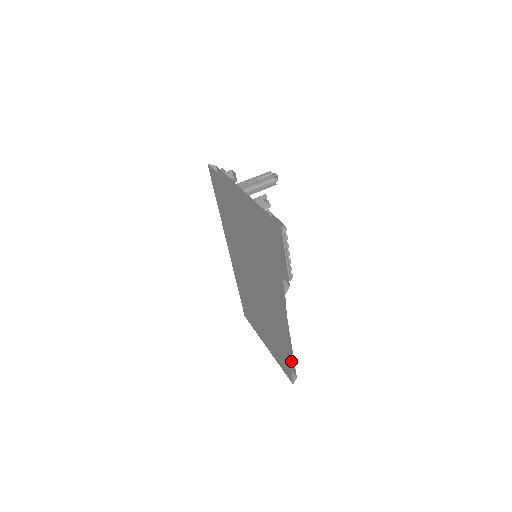
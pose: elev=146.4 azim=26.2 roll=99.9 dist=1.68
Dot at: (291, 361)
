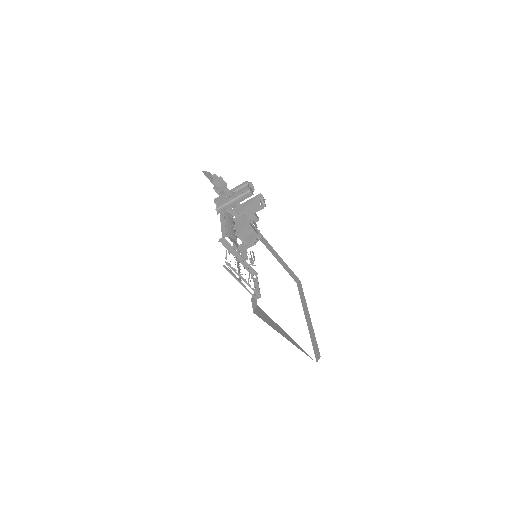
Dot at: occluded
